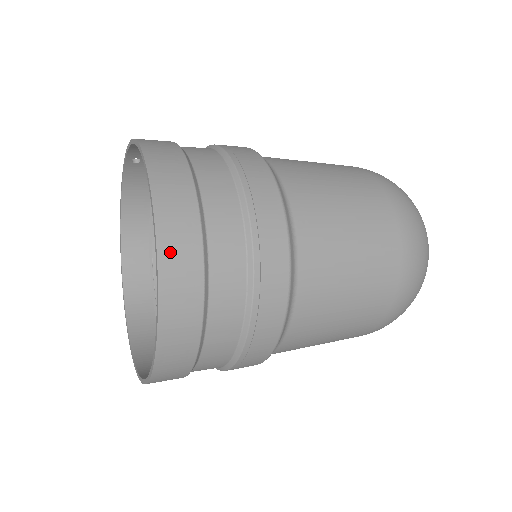
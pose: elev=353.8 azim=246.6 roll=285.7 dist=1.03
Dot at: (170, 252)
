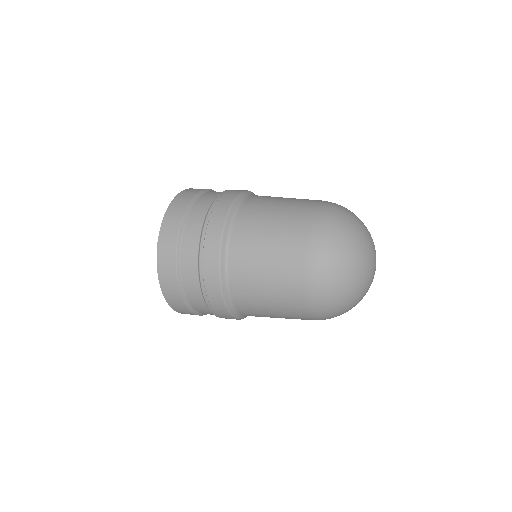
Dot at: (167, 221)
